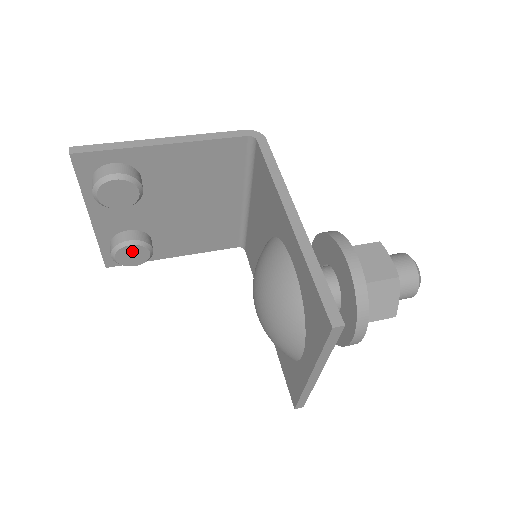
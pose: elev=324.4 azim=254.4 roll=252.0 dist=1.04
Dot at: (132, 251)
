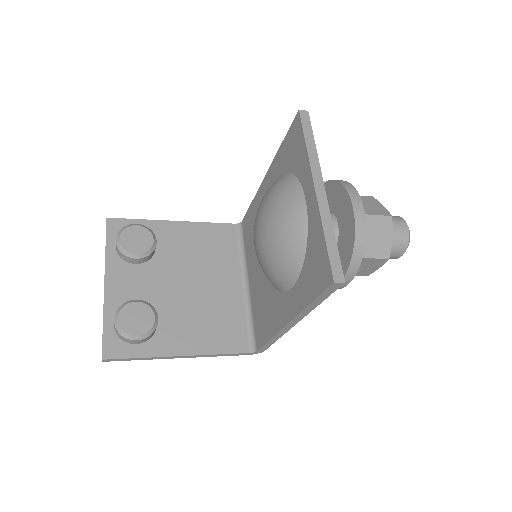
Dot at: (137, 311)
